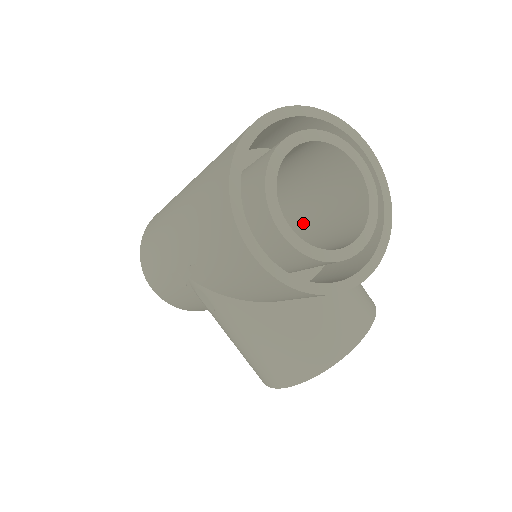
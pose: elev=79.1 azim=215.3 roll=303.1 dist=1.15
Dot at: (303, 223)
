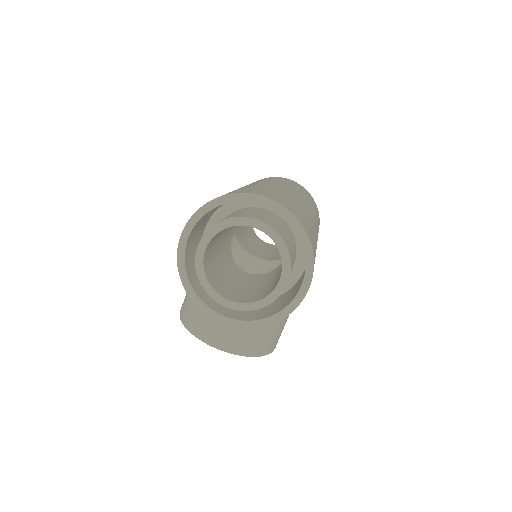
Dot at: (275, 273)
